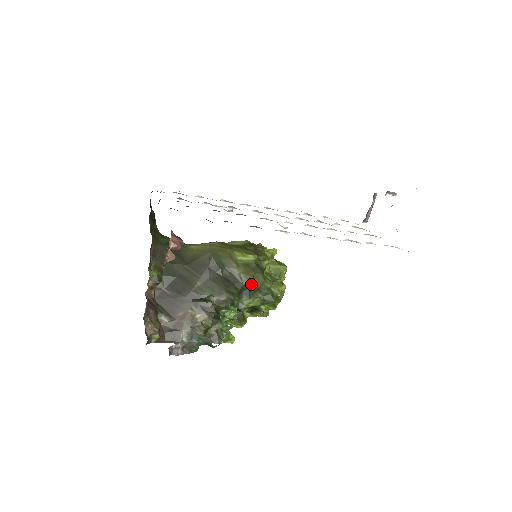
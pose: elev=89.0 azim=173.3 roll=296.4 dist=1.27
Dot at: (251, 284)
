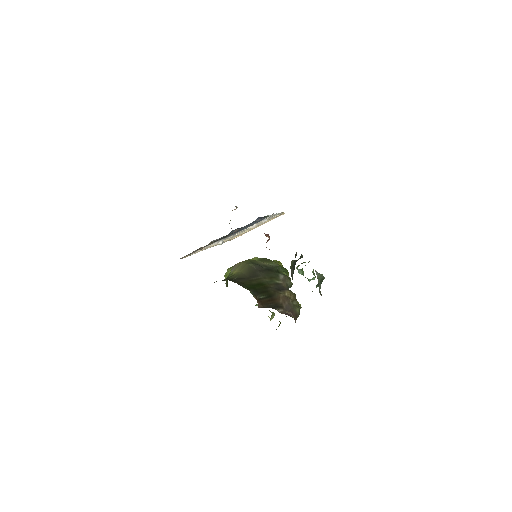
Dot at: (277, 264)
